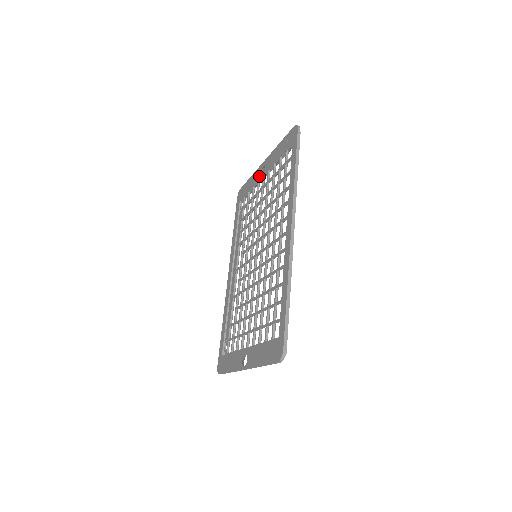
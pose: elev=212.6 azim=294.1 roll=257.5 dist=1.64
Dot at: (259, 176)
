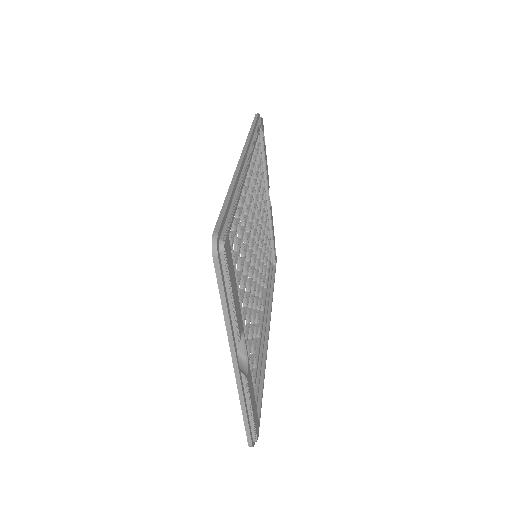
Dot at: occluded
